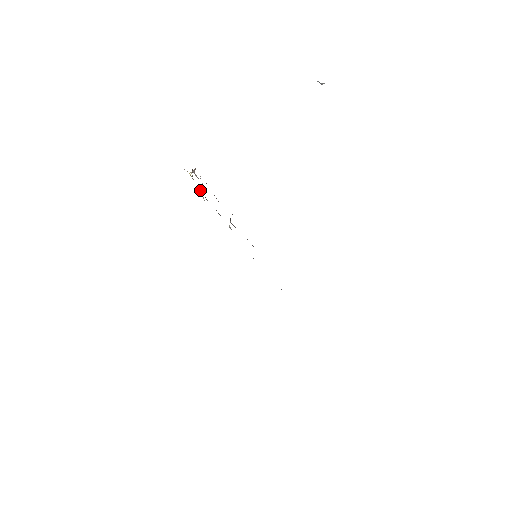
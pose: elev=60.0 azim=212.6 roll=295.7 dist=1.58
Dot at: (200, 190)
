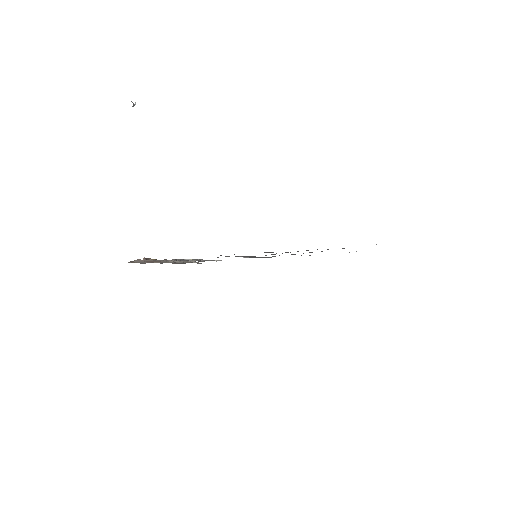
Dot at: occluded
